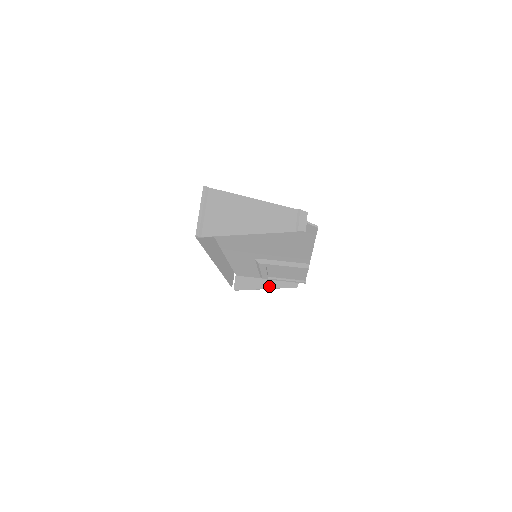
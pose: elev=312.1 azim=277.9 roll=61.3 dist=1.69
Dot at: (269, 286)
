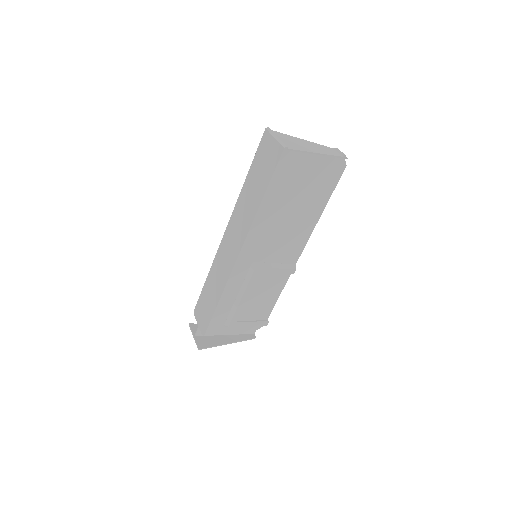
Dot at: (231, 340)
